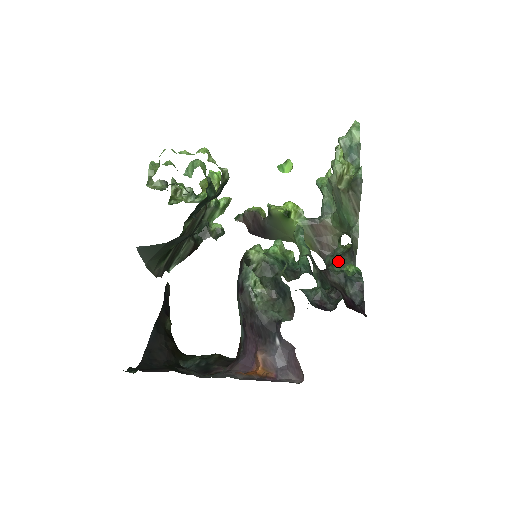
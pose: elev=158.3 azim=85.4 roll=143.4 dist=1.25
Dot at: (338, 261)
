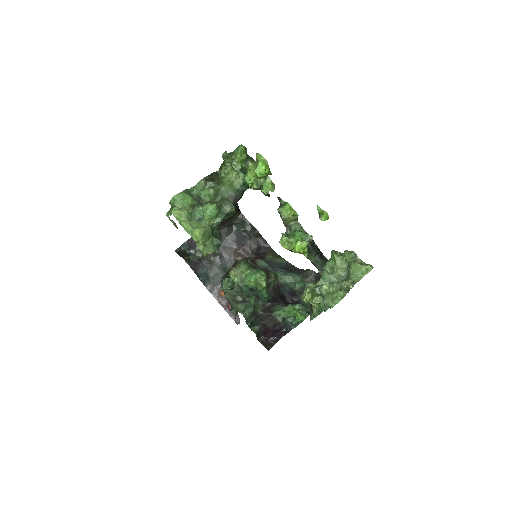
Dot at: occluded
